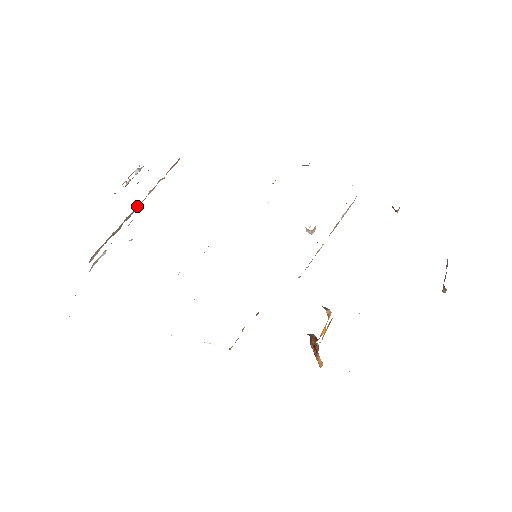
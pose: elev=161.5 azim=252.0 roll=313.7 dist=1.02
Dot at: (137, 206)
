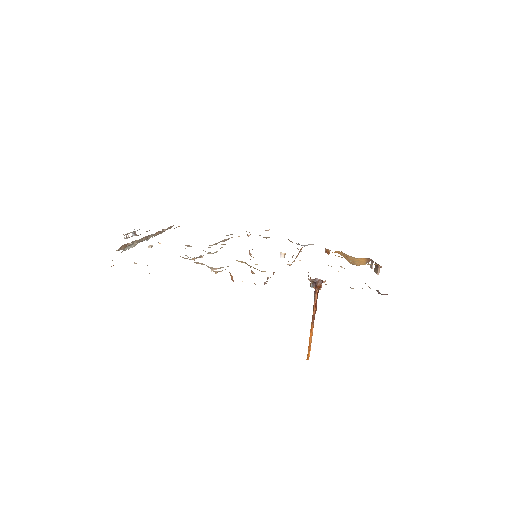
Dot at: (150, 235)
